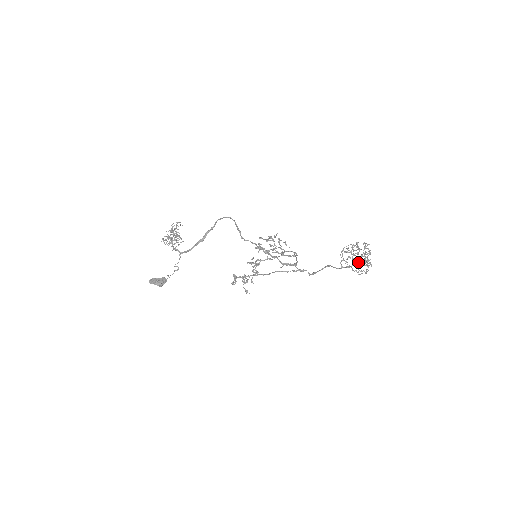
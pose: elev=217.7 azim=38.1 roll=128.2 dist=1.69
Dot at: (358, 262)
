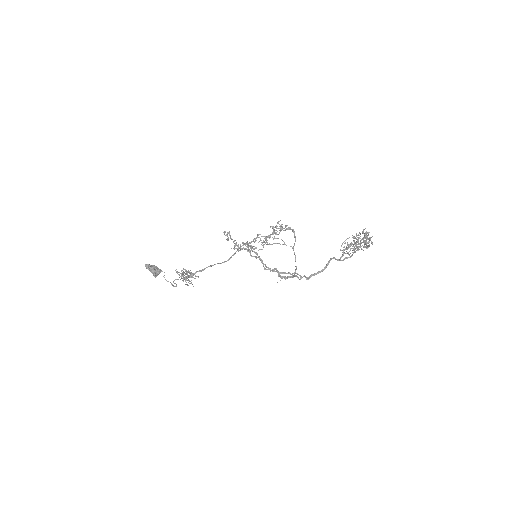
Dot at: (356, 238)
